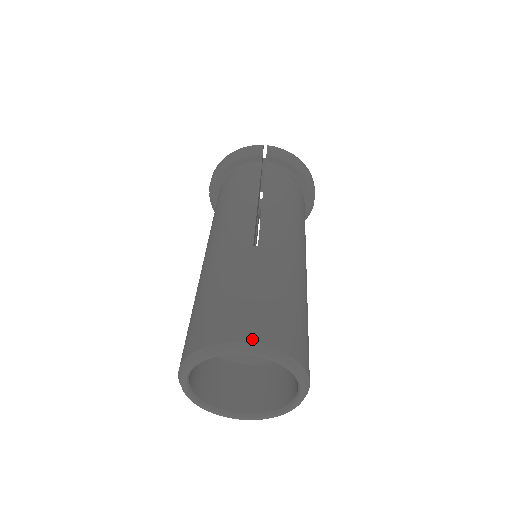
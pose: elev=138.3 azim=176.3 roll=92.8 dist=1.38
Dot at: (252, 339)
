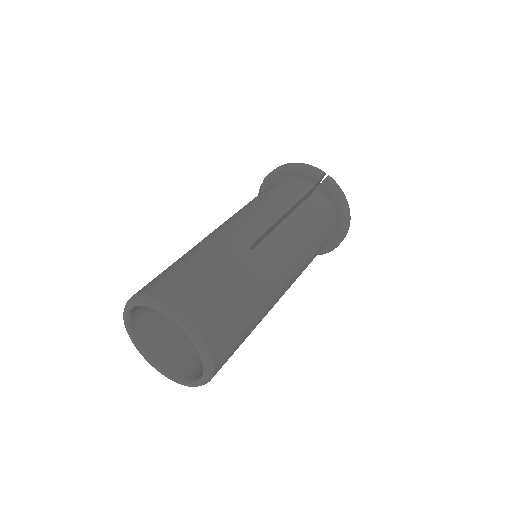
Dot at: (188, 314)
